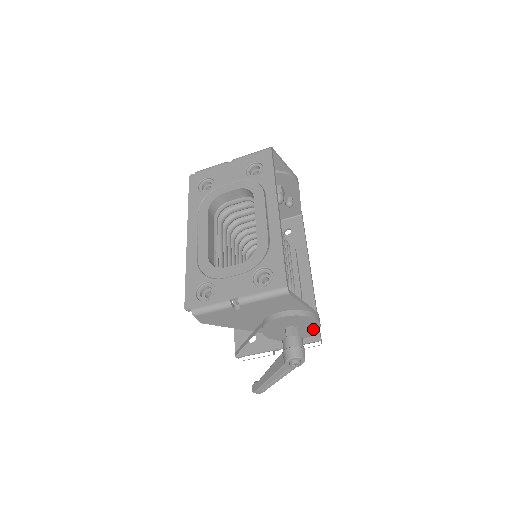
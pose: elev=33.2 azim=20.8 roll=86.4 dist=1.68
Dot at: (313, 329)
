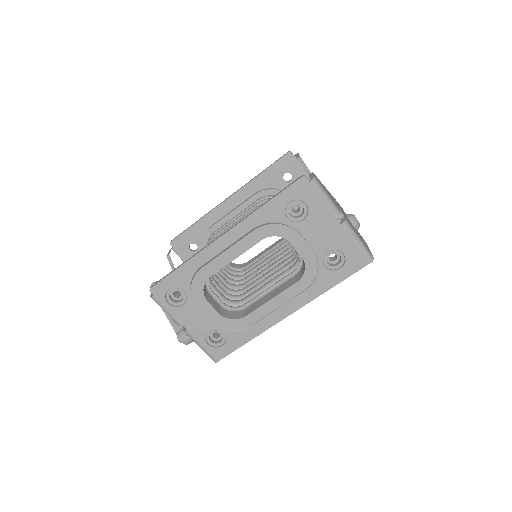
Dot at: occluded
